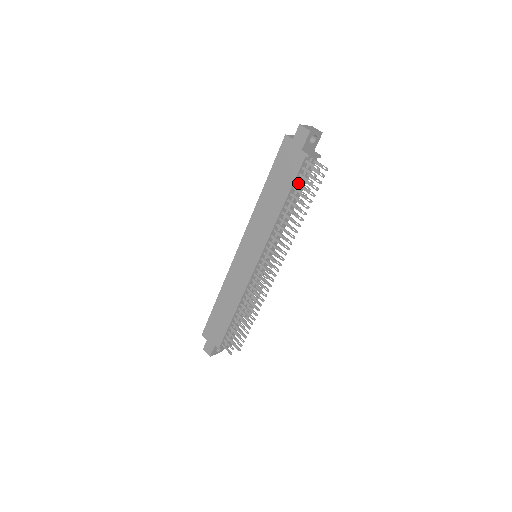
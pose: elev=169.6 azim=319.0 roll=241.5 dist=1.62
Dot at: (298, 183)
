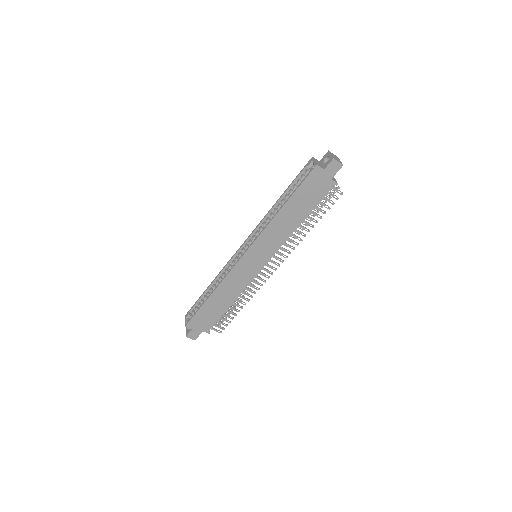
Dot at: (320, 203)
